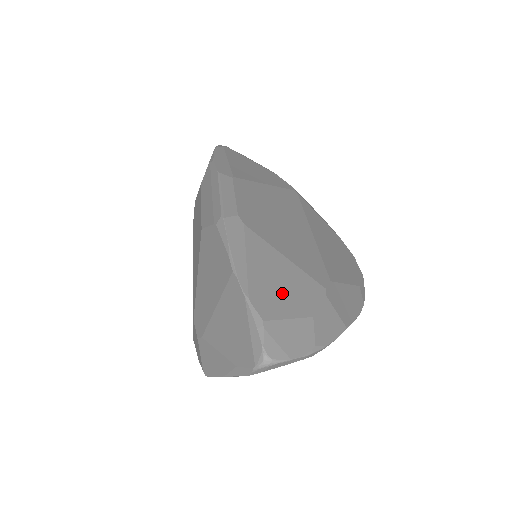
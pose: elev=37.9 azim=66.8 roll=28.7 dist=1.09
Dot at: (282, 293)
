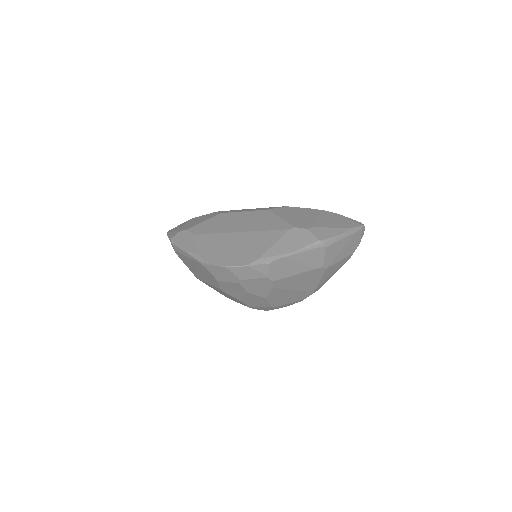
Dot at: occluded
